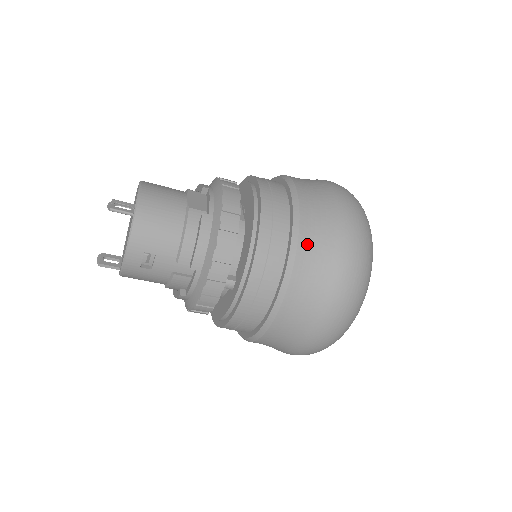
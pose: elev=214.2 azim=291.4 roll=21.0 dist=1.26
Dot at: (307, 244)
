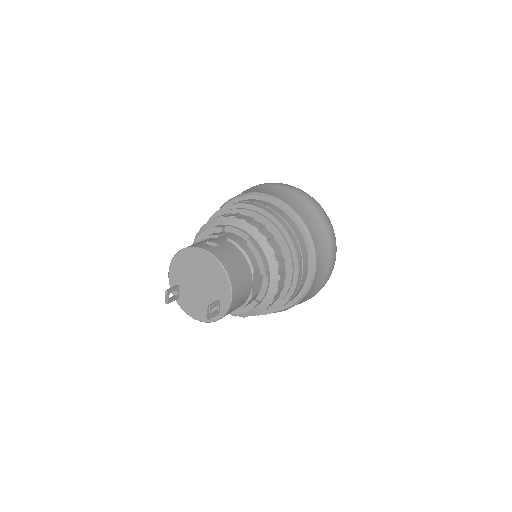
Dot at: occluded
